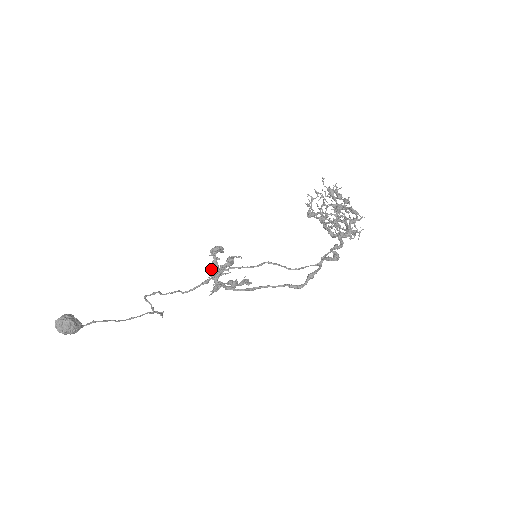
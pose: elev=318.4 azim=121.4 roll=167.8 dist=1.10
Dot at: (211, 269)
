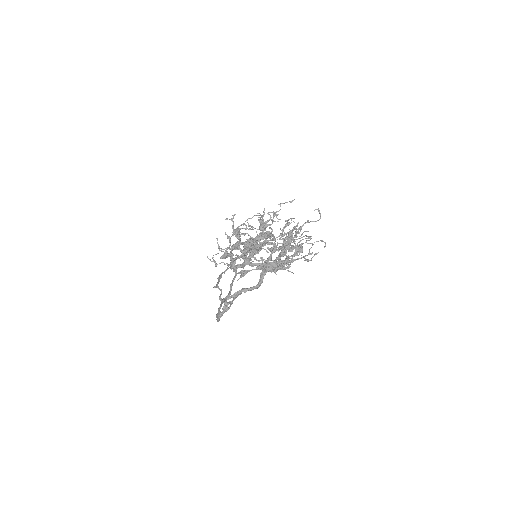
Dot at: (230, 263)
